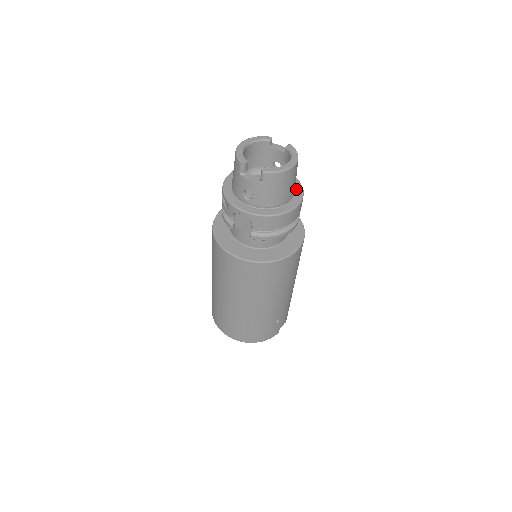
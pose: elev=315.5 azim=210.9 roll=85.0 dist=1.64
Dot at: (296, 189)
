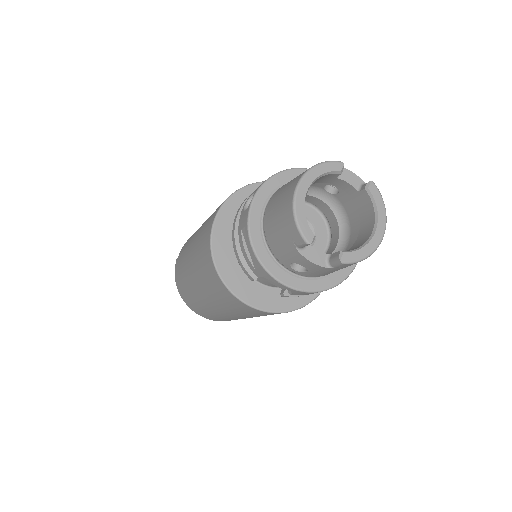
Dot at: occluded
